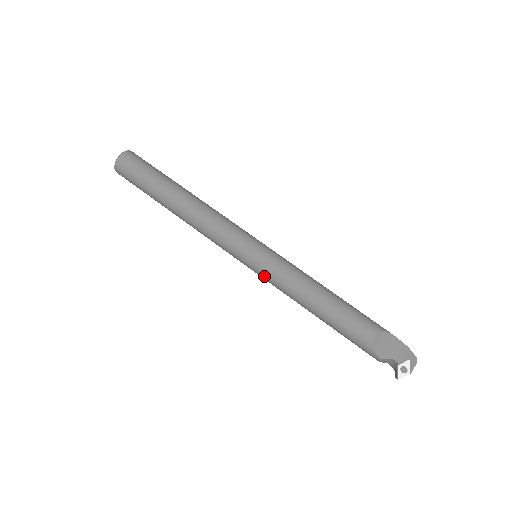
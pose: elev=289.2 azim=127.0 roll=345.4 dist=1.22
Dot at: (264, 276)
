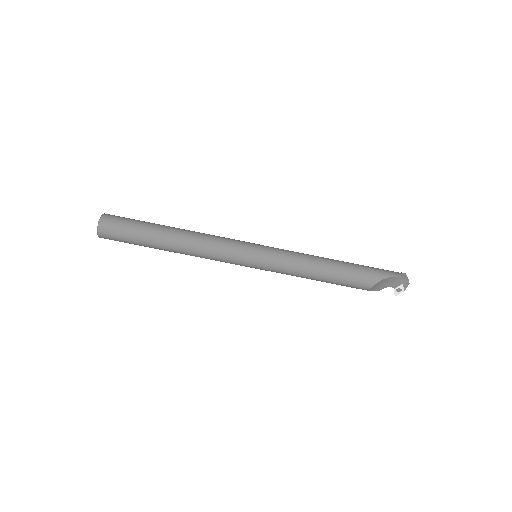
Dot at: occluded
